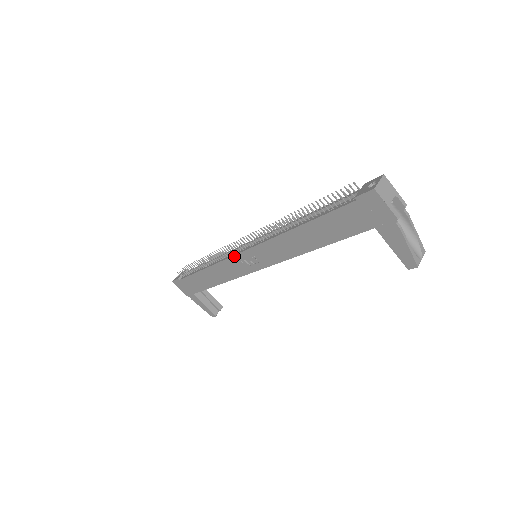
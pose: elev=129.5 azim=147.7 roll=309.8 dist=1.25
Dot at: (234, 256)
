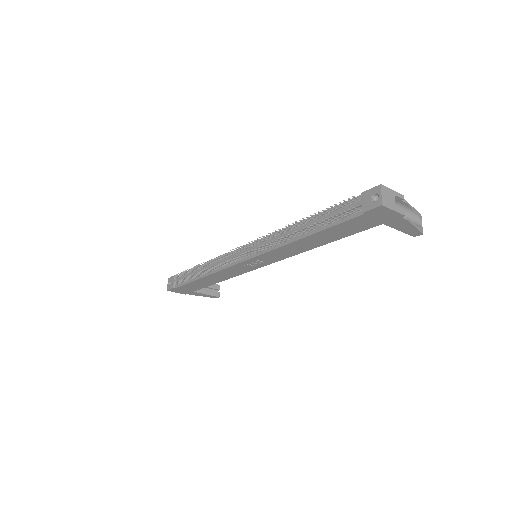
Dot at: (236, 265)
